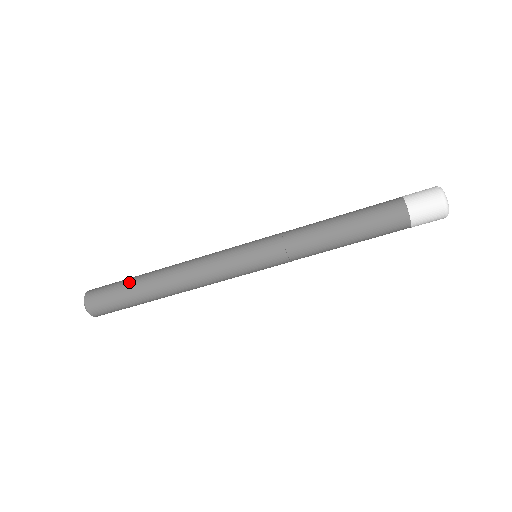
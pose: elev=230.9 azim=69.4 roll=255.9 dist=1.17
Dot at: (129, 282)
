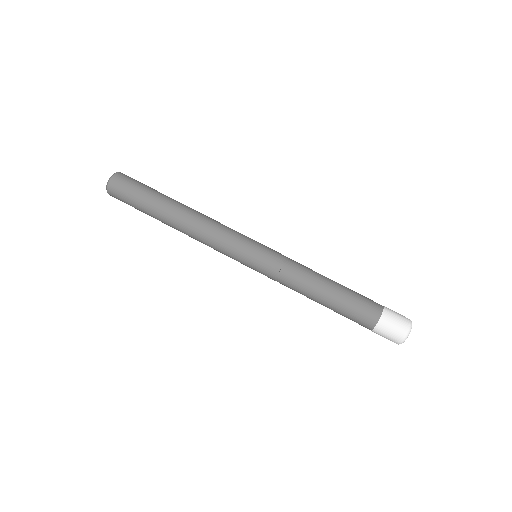
Dot at: (157, 192)
